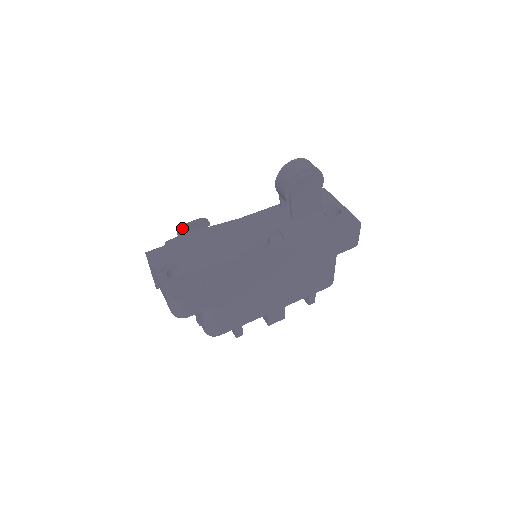
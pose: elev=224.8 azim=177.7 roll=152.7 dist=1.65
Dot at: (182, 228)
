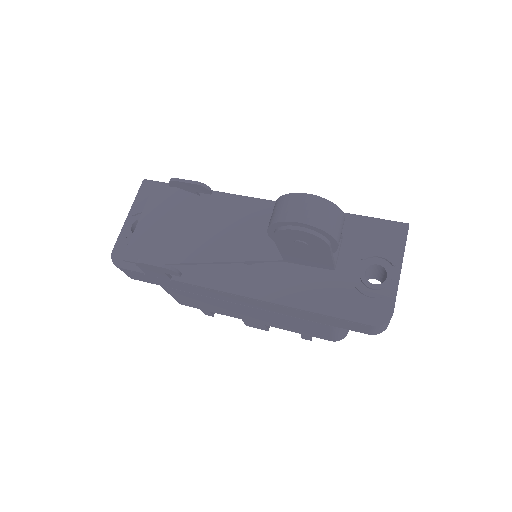
Dot at: (173, 182)
